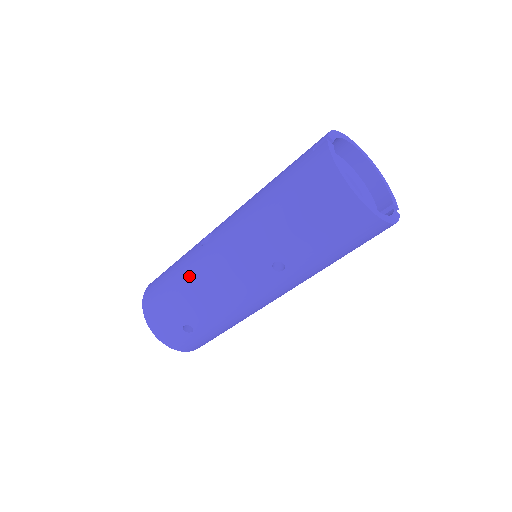
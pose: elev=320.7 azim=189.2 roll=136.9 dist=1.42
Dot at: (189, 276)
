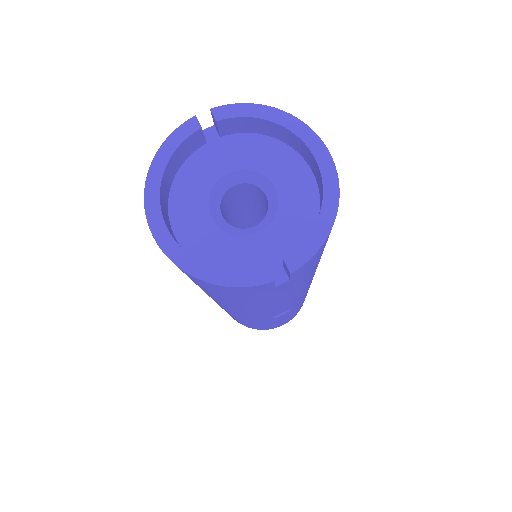
Dot at: occluded
